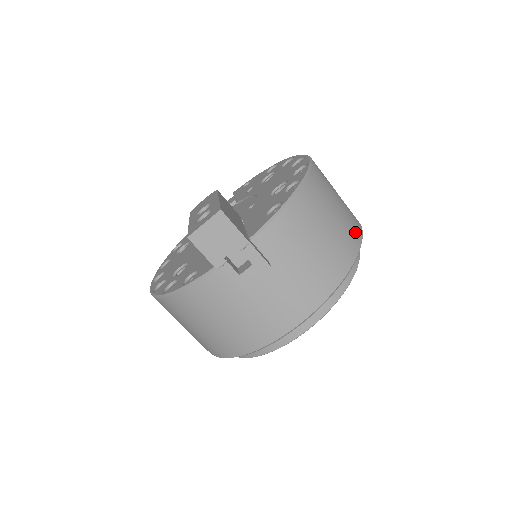
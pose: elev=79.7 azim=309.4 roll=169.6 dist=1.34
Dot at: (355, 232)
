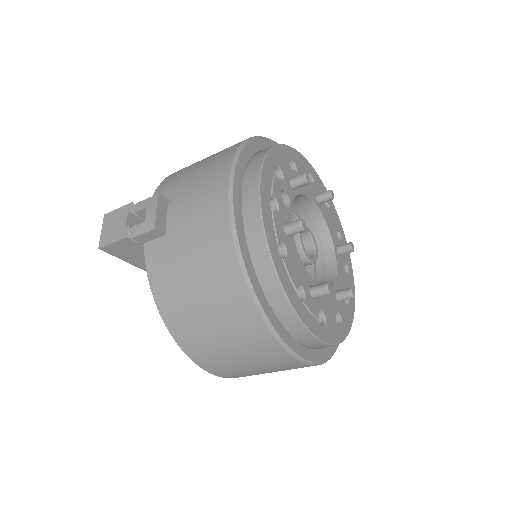
Dot at: occluded
